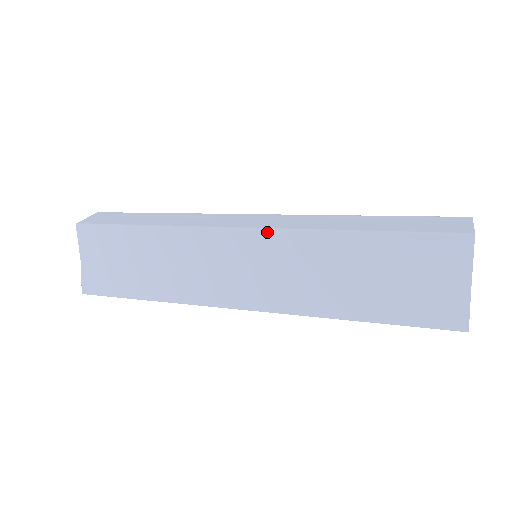
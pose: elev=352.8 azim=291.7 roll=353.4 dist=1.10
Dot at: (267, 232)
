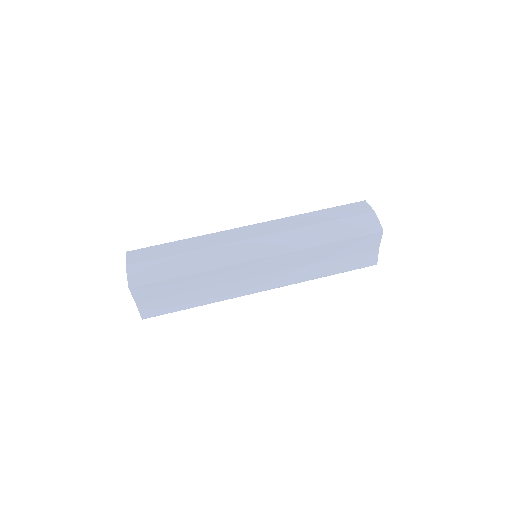
Dot at: (277, 256)
